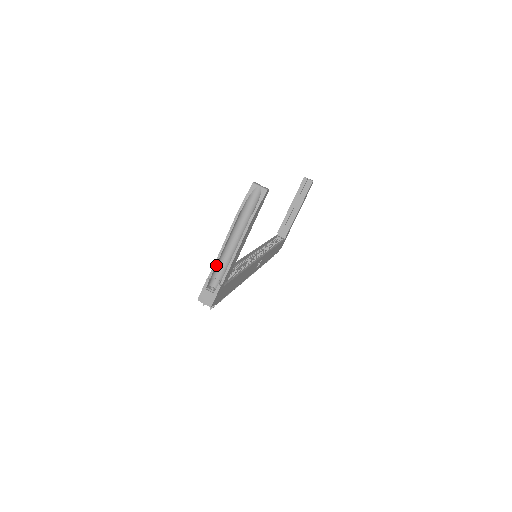
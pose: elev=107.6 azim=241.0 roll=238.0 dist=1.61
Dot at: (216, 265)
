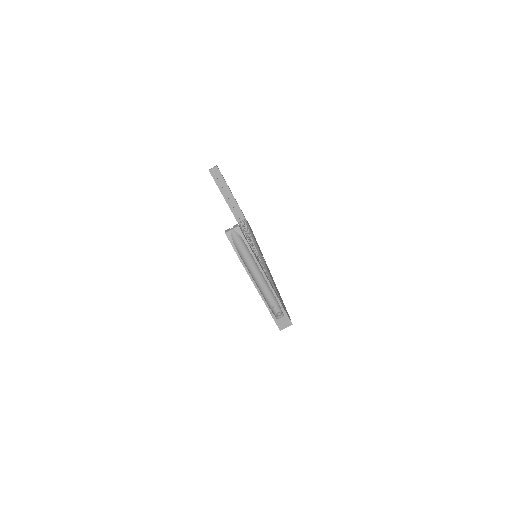
Dot at: (265, 301)
